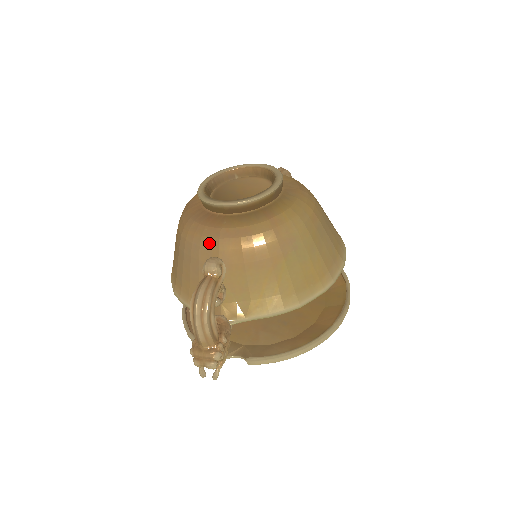
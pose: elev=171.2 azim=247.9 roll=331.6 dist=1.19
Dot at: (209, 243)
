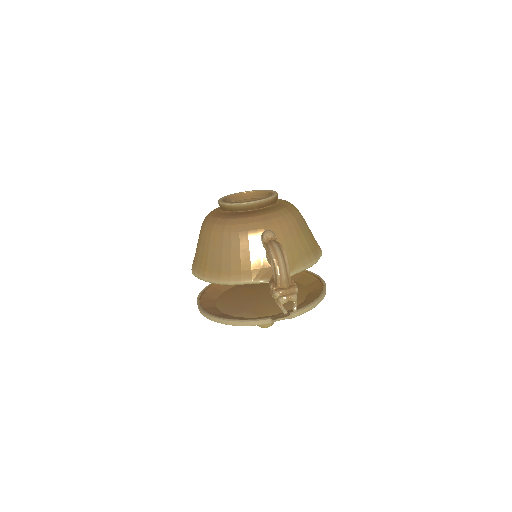
Dot at: (255, 226)
